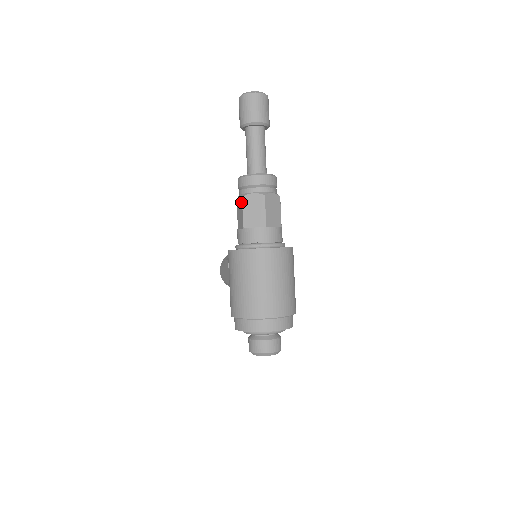
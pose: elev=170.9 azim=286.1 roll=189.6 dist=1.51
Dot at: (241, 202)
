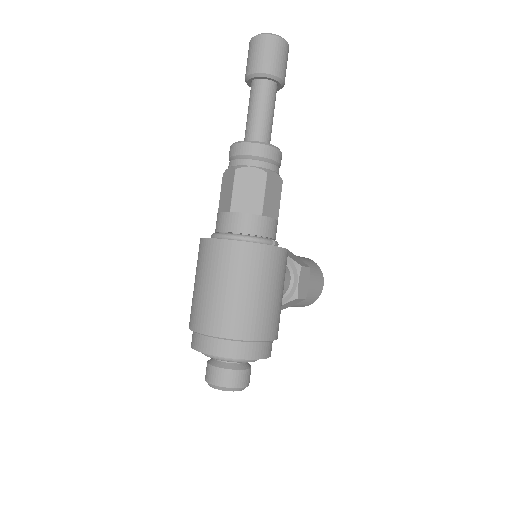
Dot at: occluded
